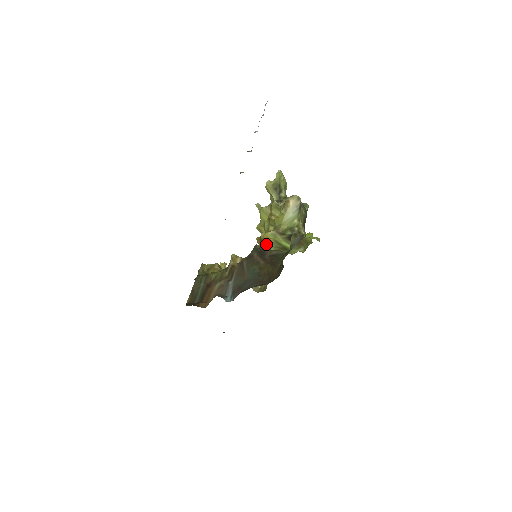
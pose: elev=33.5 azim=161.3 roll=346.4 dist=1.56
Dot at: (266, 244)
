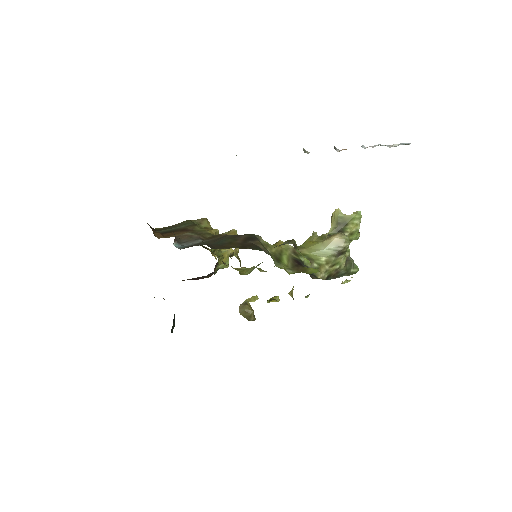
Dot at: (270, 245)
